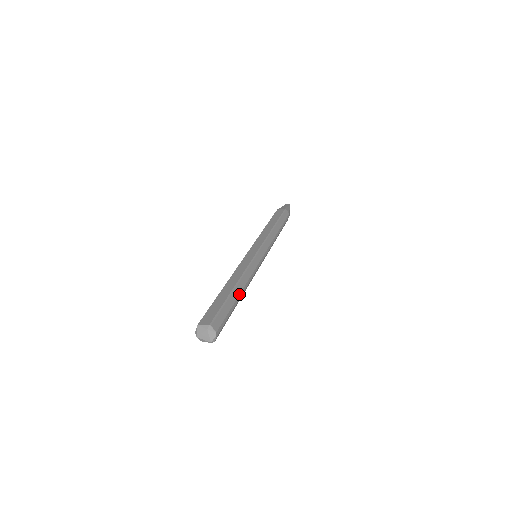
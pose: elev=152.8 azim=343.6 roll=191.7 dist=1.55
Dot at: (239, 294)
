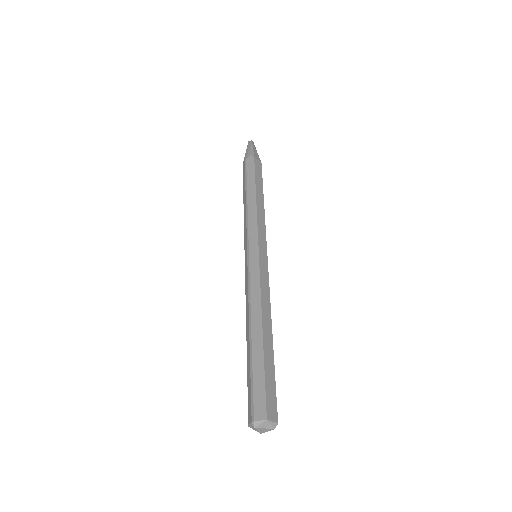
Dot at: occluded
